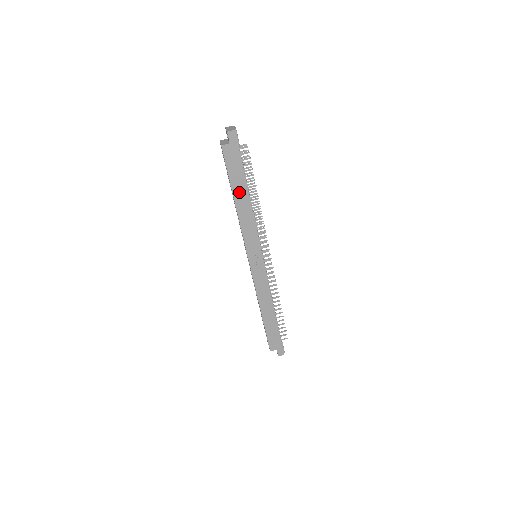
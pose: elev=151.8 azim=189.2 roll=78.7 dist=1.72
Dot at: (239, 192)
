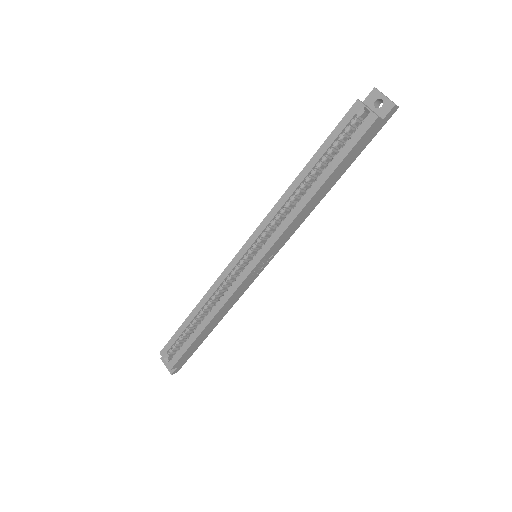
Dot at: (330, 181)
